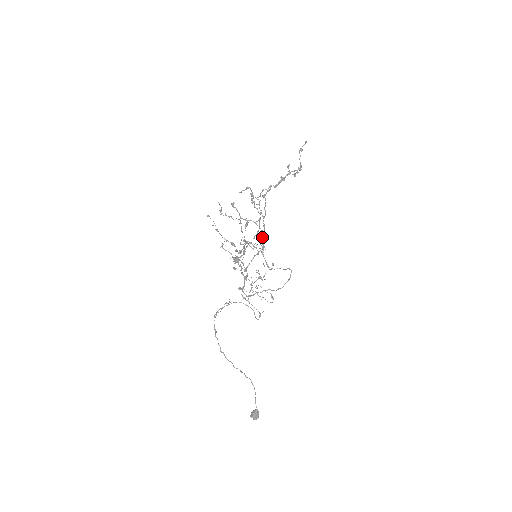
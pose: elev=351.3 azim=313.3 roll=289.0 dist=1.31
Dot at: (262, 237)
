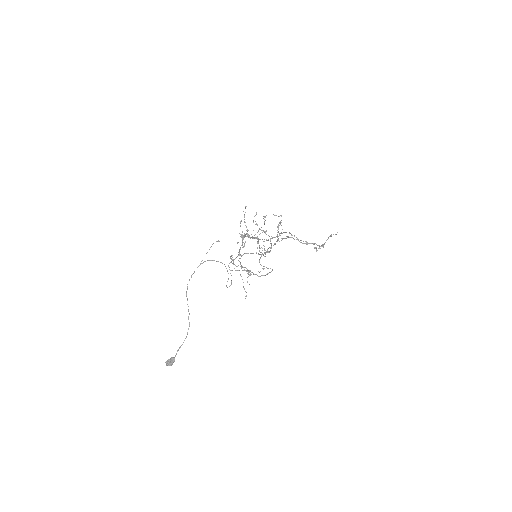
Dot at: occluded
